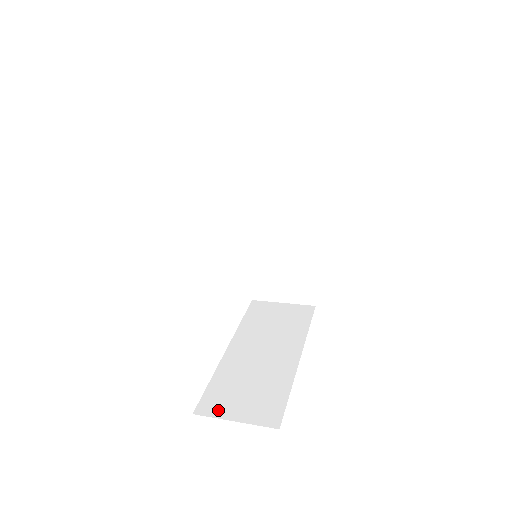
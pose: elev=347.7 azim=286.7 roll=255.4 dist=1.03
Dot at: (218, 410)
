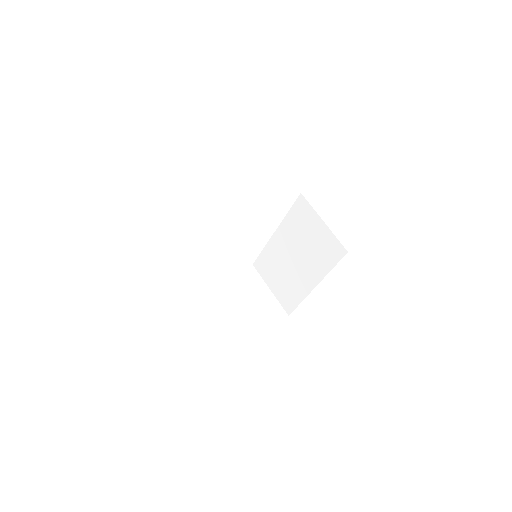
Dot at: (132, 334)
